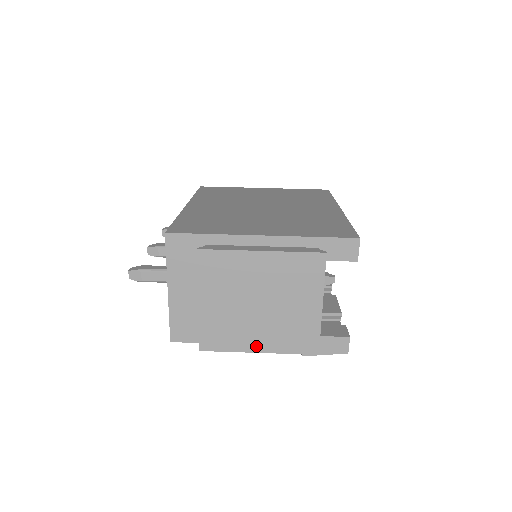
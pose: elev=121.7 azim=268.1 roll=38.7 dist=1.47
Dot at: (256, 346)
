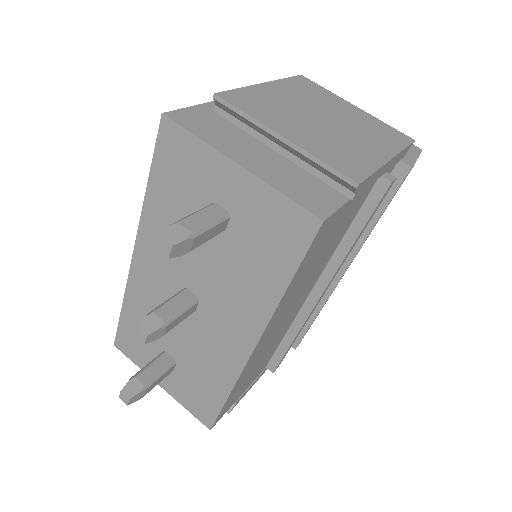
Dot at: (380, 154)
